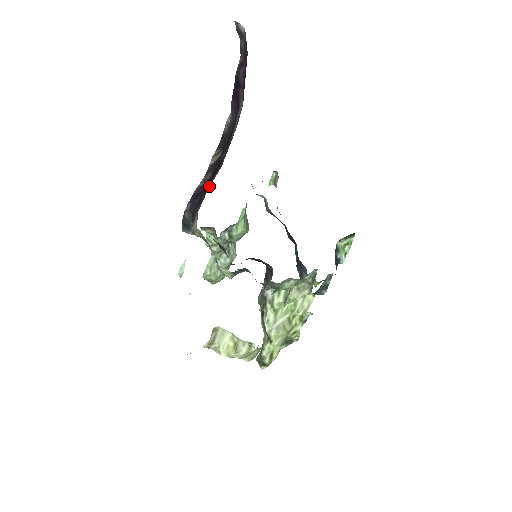
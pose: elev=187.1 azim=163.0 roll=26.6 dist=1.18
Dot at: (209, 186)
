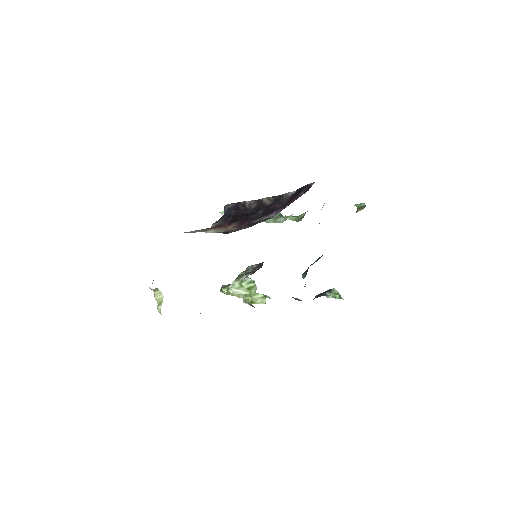
Dot at: (227, 225)
